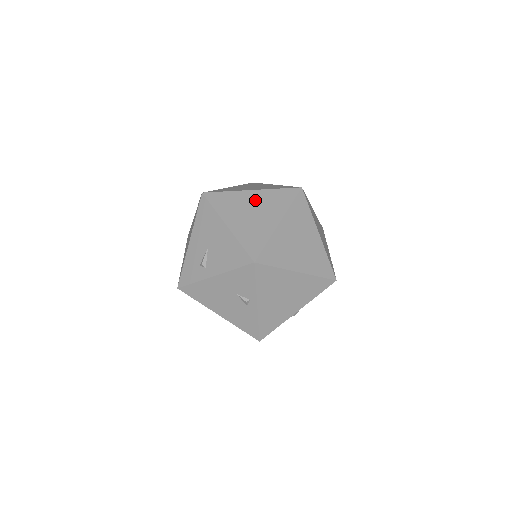
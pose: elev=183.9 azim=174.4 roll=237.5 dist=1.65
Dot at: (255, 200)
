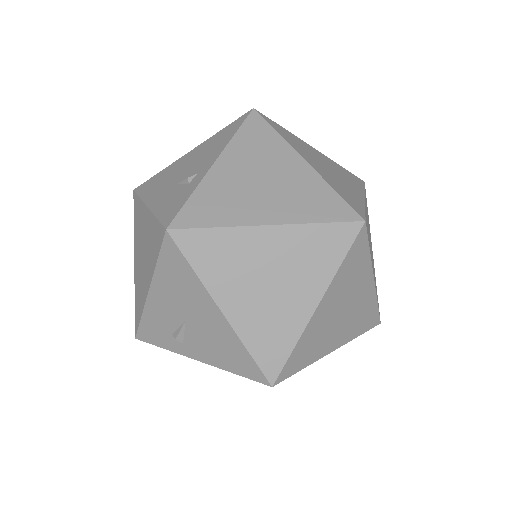
Dot at: (274, 252)
